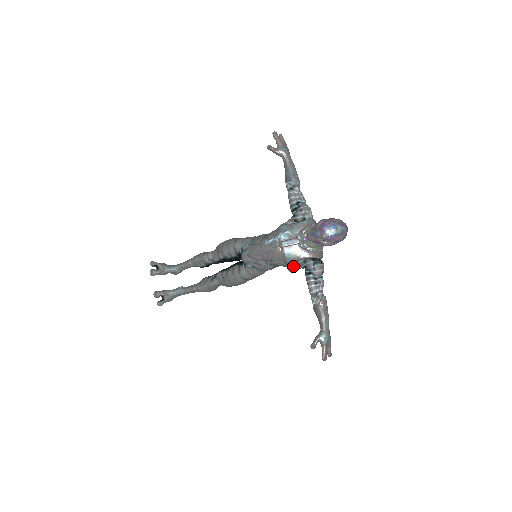
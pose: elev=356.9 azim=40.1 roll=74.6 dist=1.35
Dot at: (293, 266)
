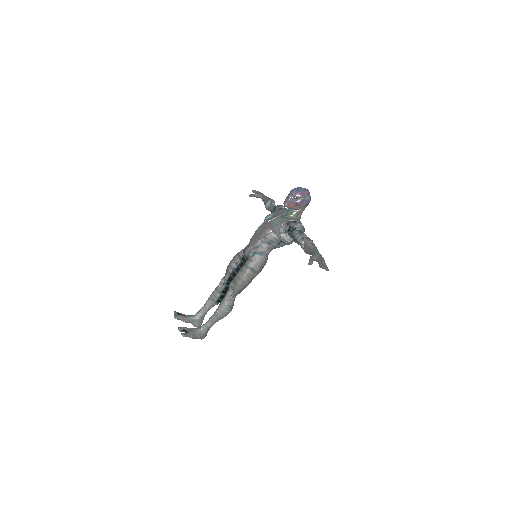
Dot at: (282, 237)
